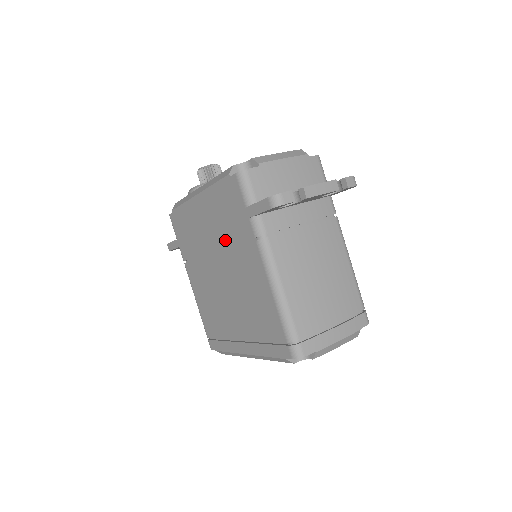
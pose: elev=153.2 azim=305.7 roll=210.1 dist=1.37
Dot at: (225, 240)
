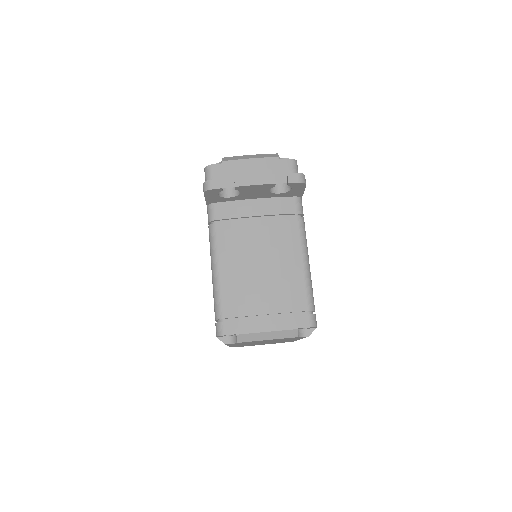
Dot at: occluded
